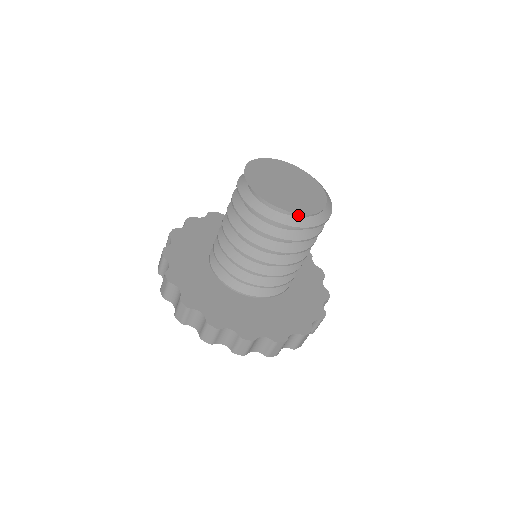
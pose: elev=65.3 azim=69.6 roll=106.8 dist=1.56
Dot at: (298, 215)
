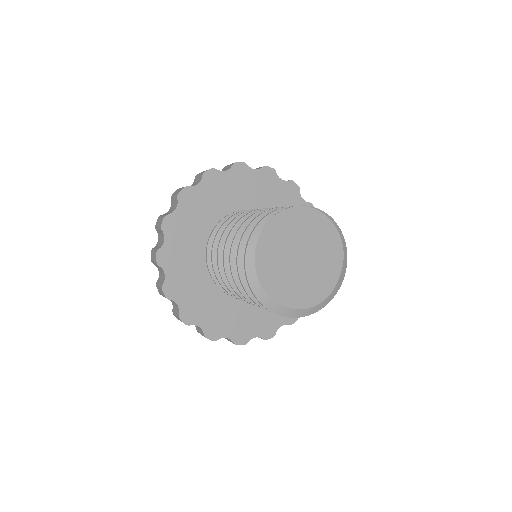
Dot at: (307, 308)
